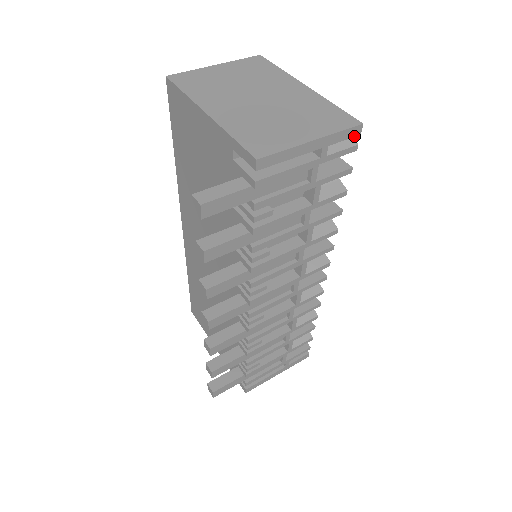
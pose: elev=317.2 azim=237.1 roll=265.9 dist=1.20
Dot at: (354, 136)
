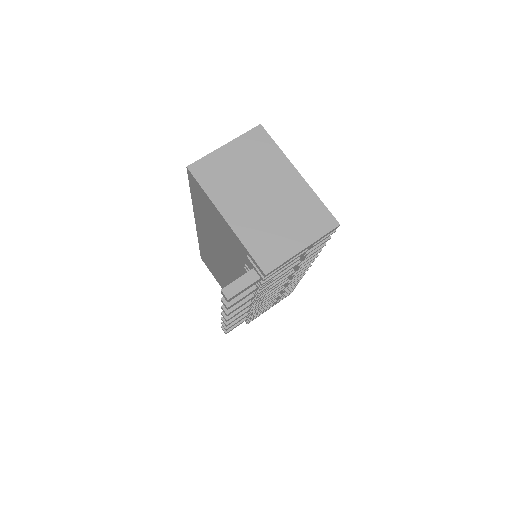
Dot at: occluded
